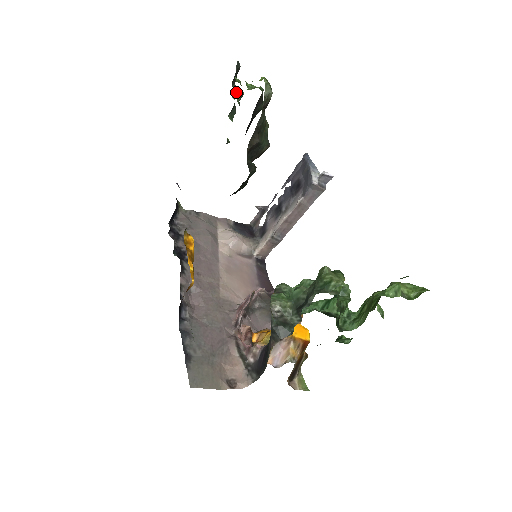
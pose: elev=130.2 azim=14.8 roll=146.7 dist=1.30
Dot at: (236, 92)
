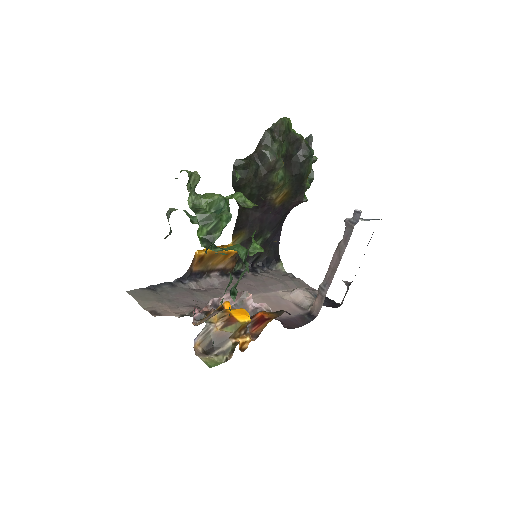
Dot at: occluded
